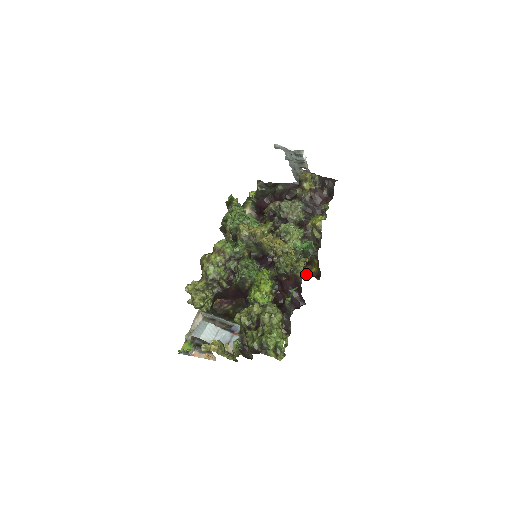
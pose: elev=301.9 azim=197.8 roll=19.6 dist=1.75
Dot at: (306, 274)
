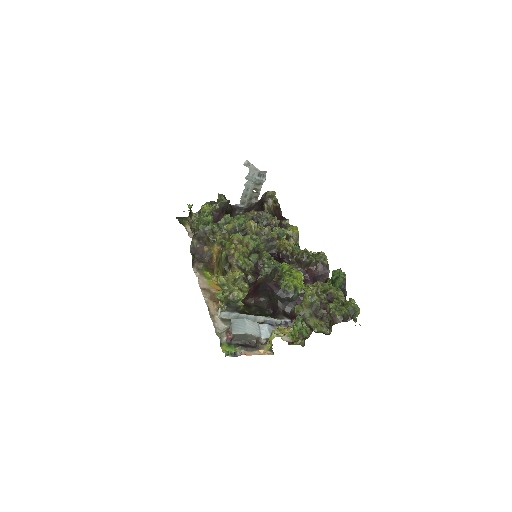
Dot at: occluded
